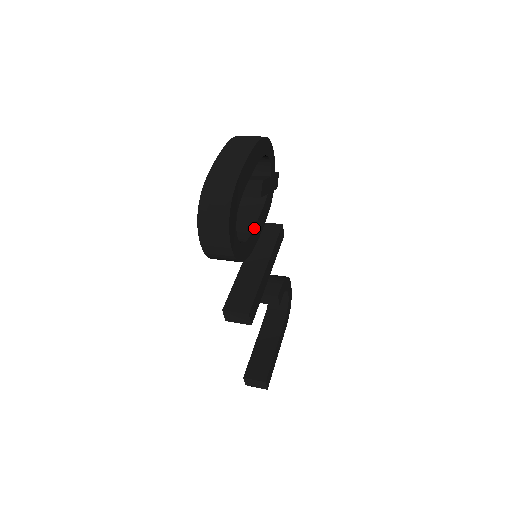
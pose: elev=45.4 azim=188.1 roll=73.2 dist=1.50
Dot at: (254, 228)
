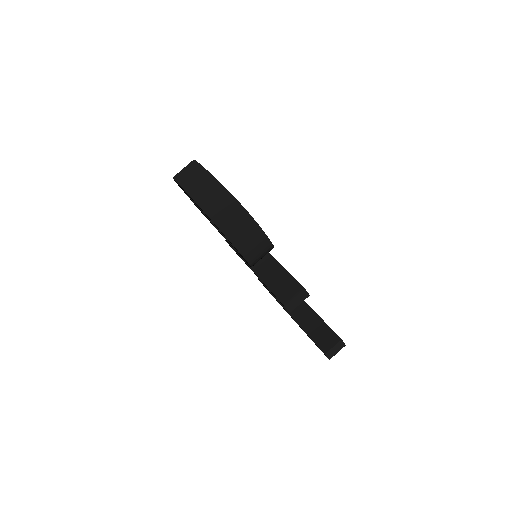
Dot at: occluded
